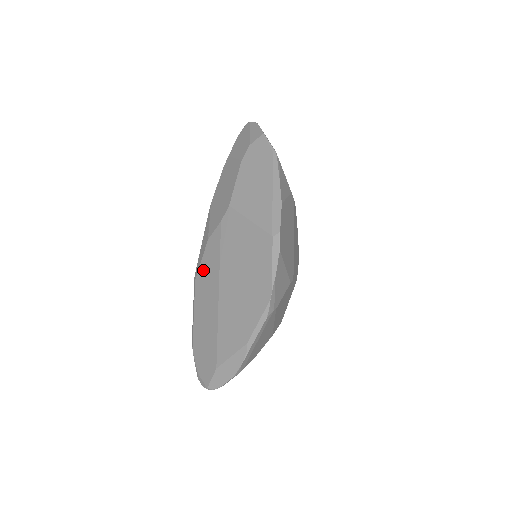
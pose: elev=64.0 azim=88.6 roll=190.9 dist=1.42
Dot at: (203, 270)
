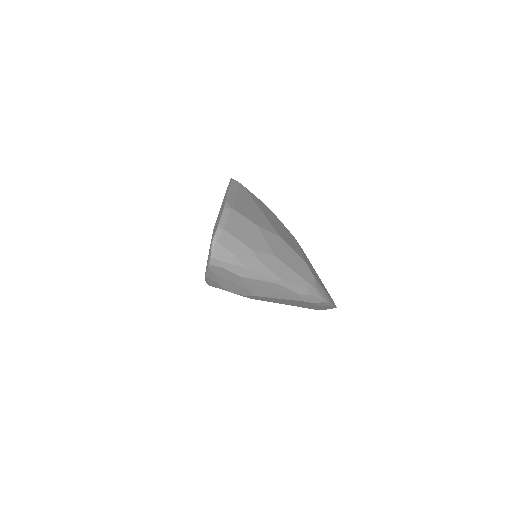
Dot at: occluded
